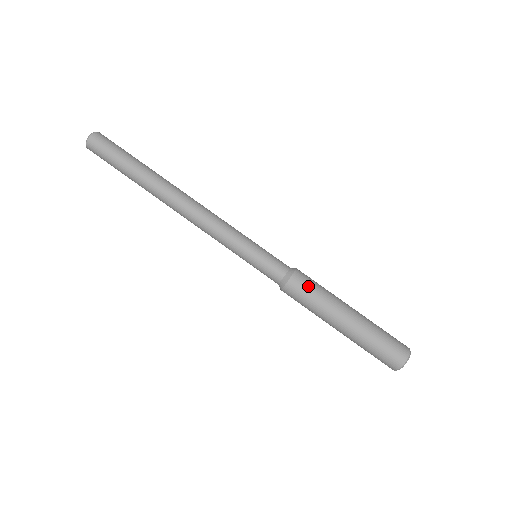
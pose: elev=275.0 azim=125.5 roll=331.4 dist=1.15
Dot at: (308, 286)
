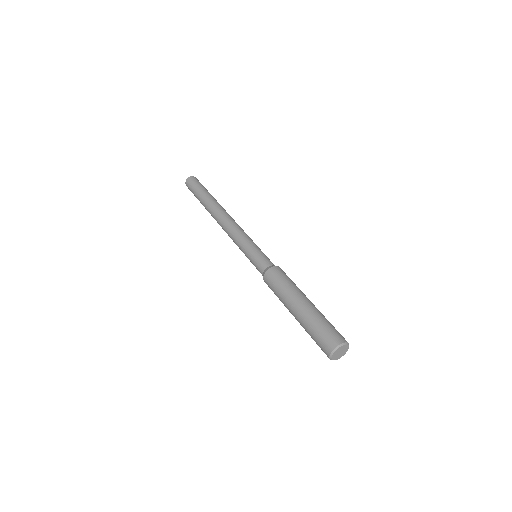
Dot at: occluded
